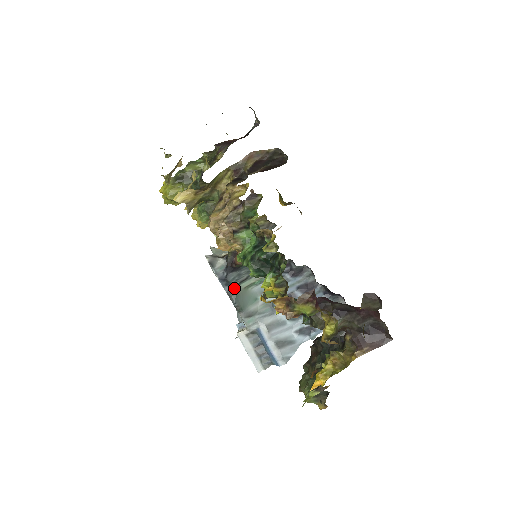
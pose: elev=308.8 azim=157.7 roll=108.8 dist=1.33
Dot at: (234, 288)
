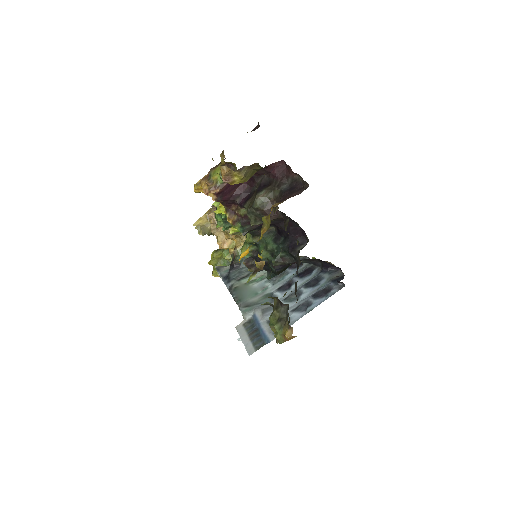
Dot at: (235, 284)
